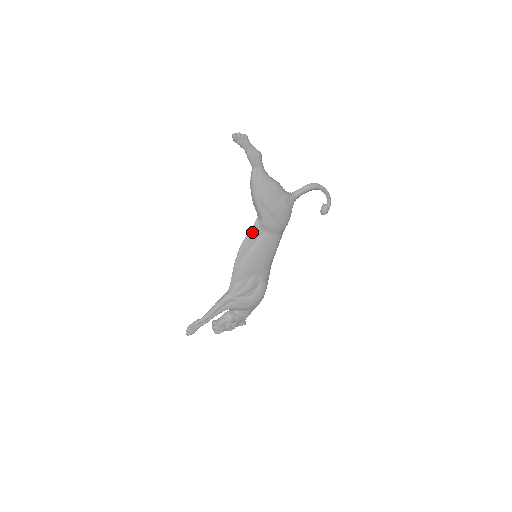
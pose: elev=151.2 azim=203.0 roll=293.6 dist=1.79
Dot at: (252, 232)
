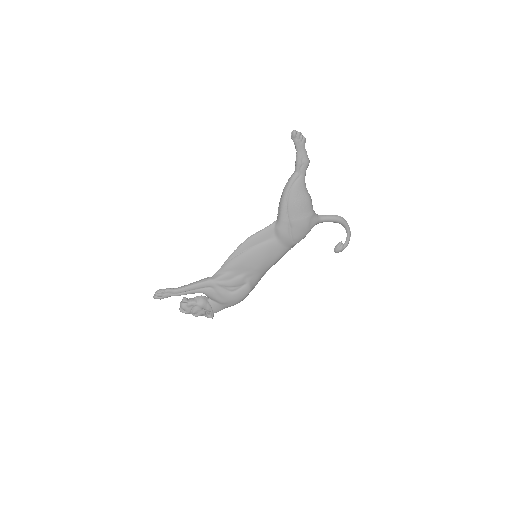
Dot at: (264, 231)
